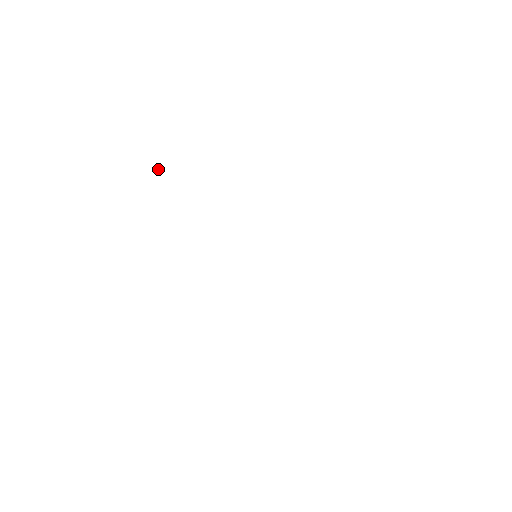
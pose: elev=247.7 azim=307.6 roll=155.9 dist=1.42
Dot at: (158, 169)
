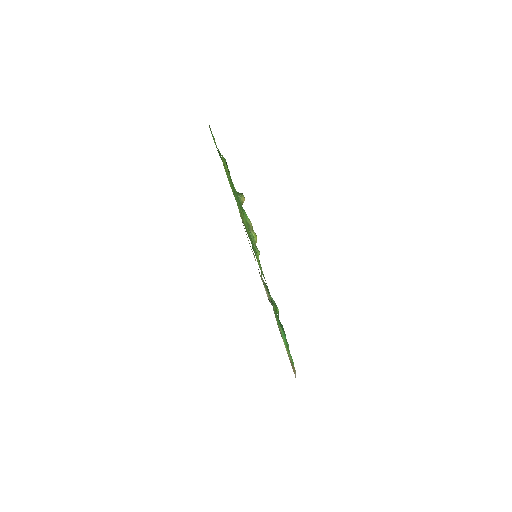
Dot at: (225, 160)
